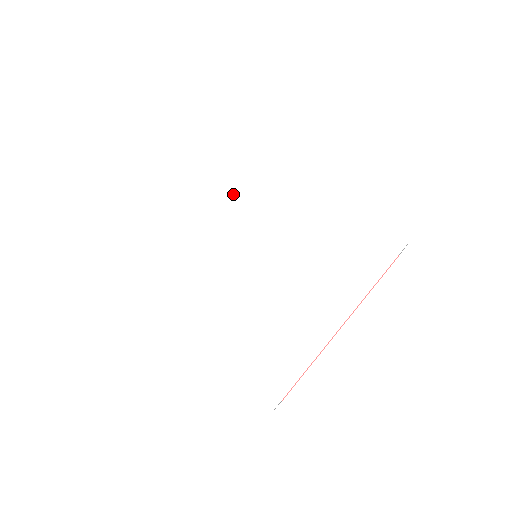
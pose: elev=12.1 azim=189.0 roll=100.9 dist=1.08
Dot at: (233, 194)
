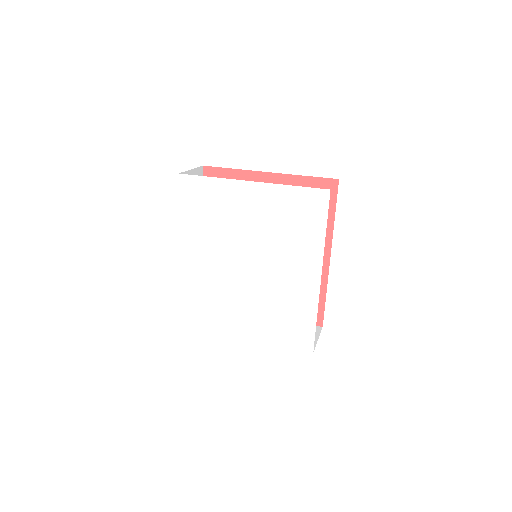
Dot at: (272, 234)
